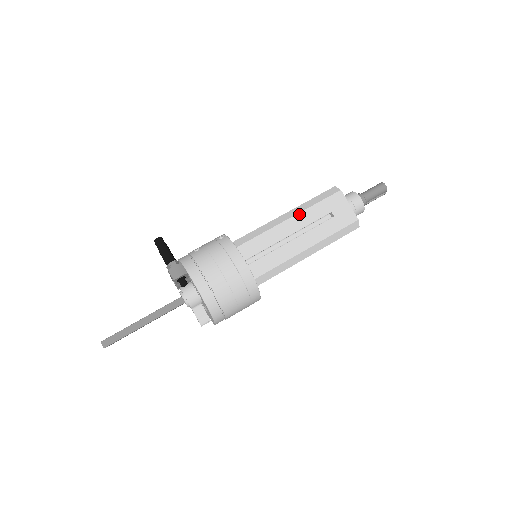
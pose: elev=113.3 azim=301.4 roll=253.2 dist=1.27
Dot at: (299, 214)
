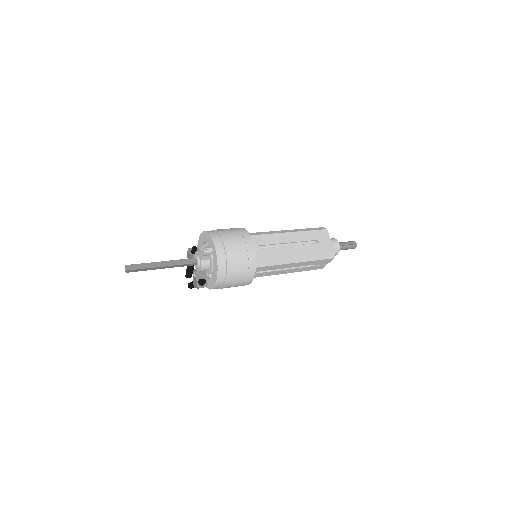
Dot at: occluded
